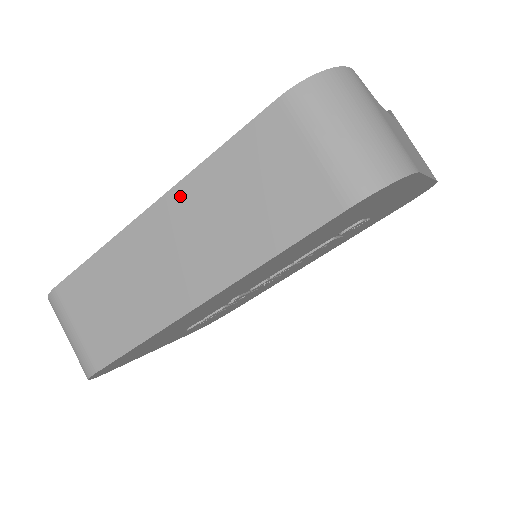
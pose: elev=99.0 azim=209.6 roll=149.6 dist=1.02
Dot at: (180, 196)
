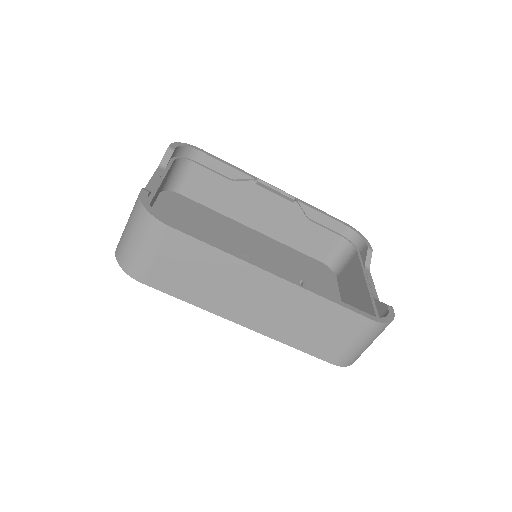
Dot at: (295, 292)
